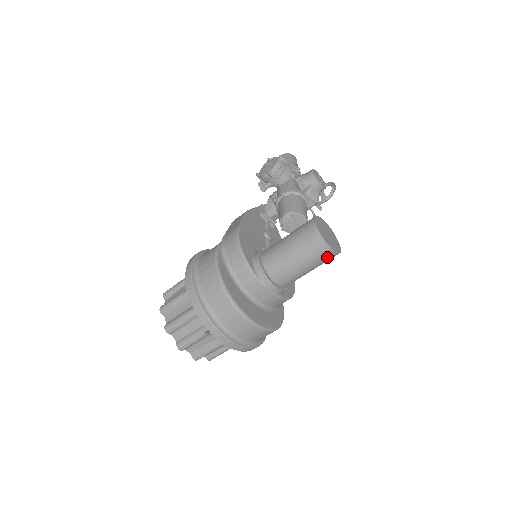
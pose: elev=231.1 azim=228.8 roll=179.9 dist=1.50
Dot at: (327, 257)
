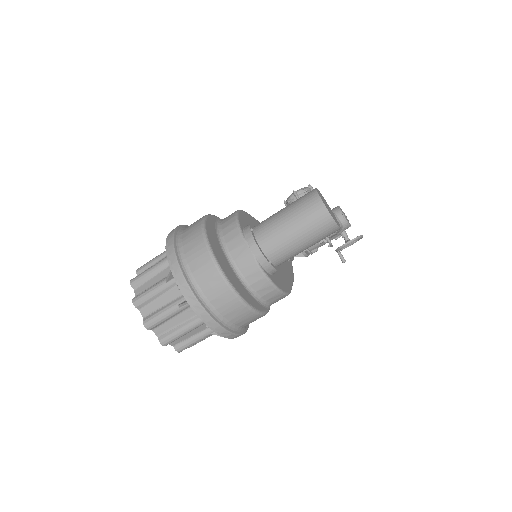
Dot at: (320, 220)
